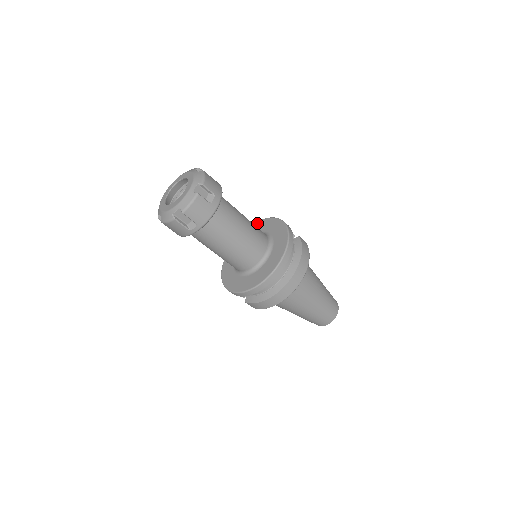
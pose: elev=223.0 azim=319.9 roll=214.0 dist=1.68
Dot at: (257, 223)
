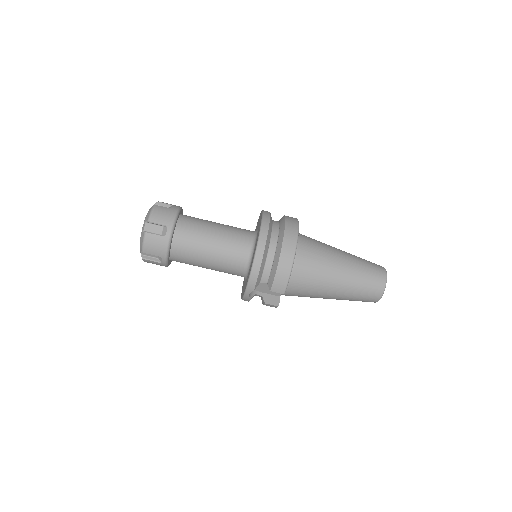
Dot at: occluded
